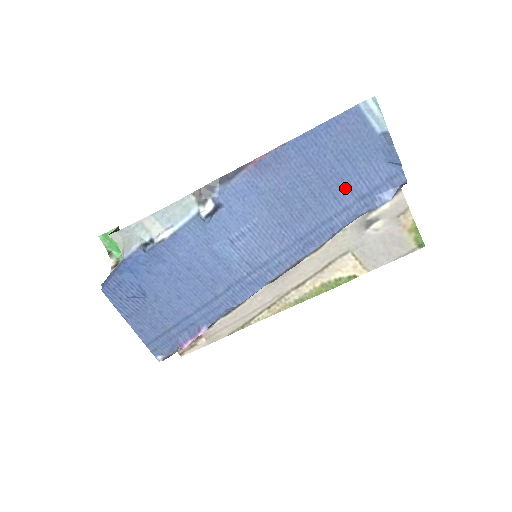
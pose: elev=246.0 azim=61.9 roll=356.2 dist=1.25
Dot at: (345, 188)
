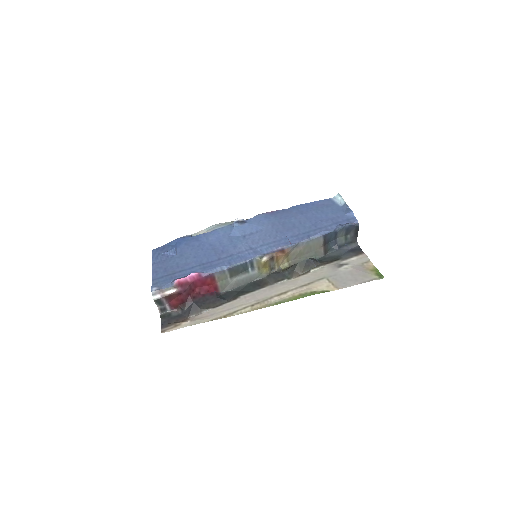
Dot at: (320, 222)
